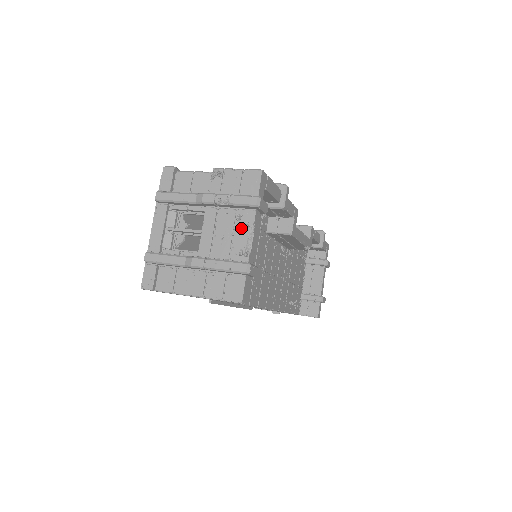
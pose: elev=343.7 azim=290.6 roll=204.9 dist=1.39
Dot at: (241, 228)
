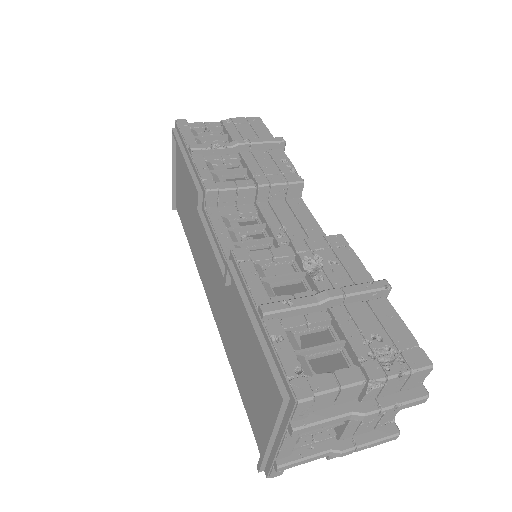
Dot at: (393, 411)
